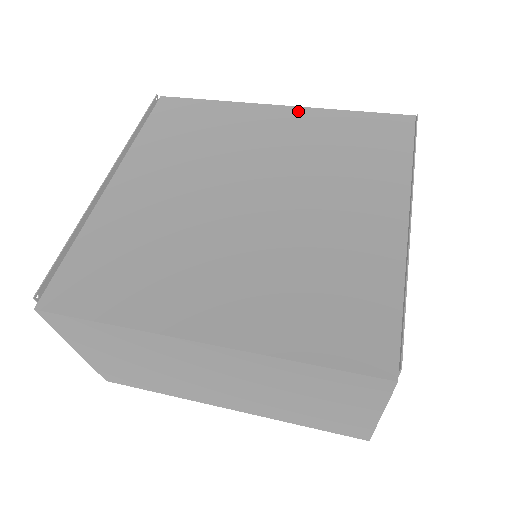
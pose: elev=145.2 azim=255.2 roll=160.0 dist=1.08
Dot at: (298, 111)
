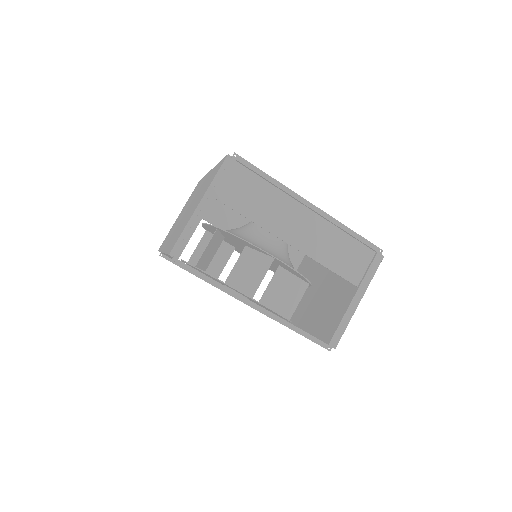
Dot at: occluded
